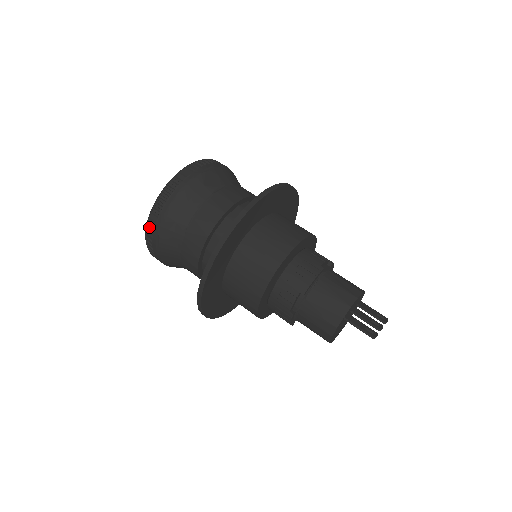
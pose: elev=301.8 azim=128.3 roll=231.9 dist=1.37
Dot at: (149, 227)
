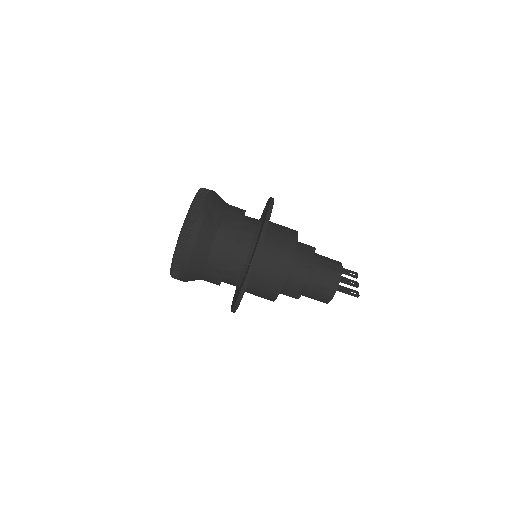
Dot at: (175, 266)
